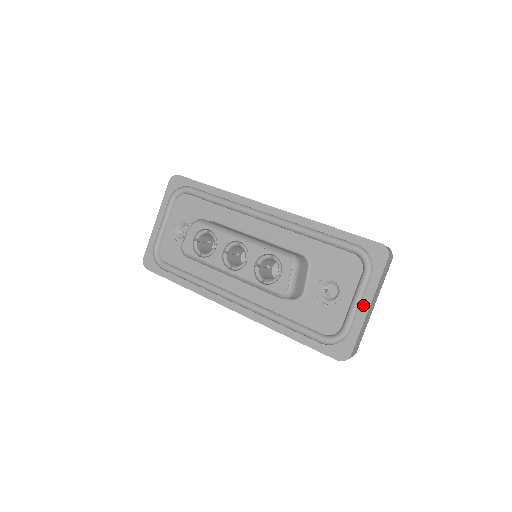
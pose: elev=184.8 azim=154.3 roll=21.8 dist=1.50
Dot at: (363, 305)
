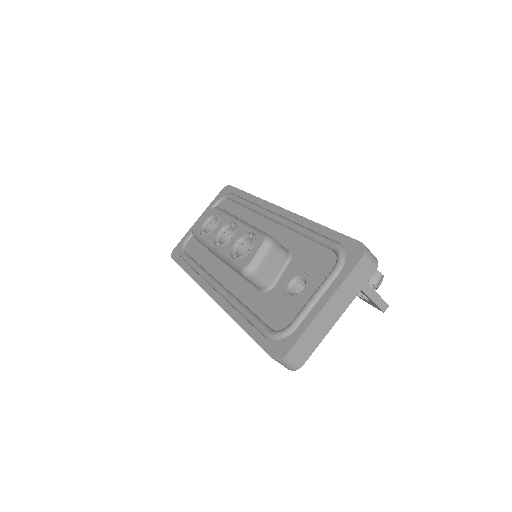
Dot at: (320, 302)
